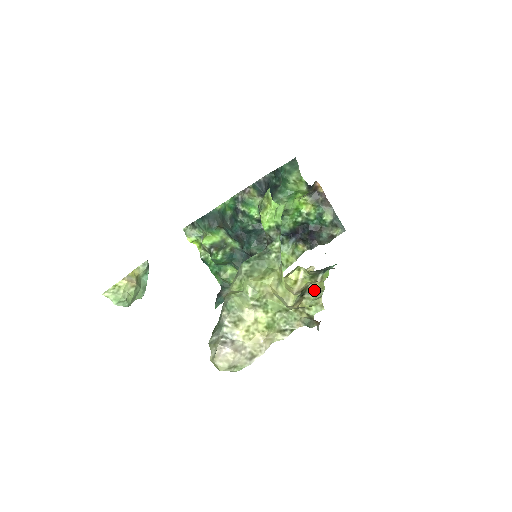
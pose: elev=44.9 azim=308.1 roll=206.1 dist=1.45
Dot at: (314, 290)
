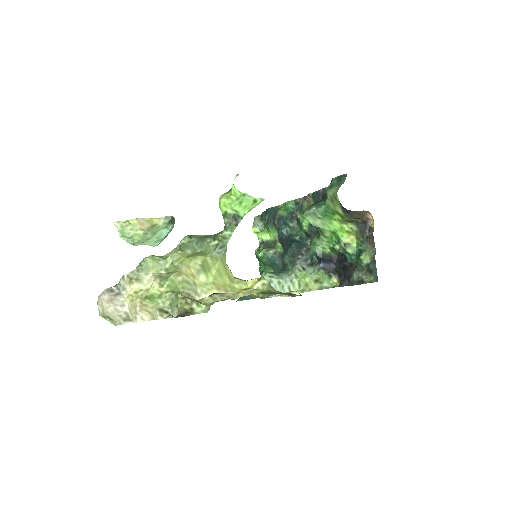
Dot at: (232, 296)
